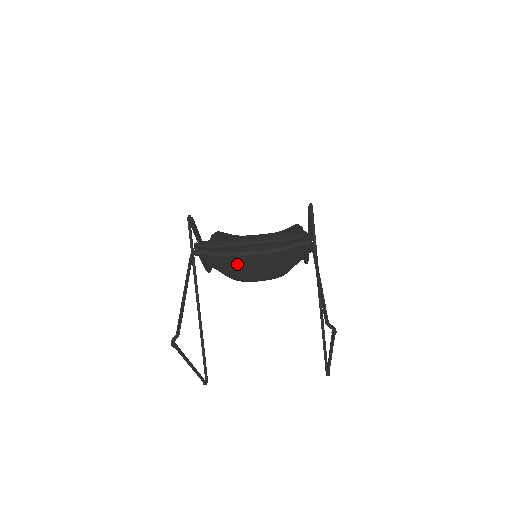
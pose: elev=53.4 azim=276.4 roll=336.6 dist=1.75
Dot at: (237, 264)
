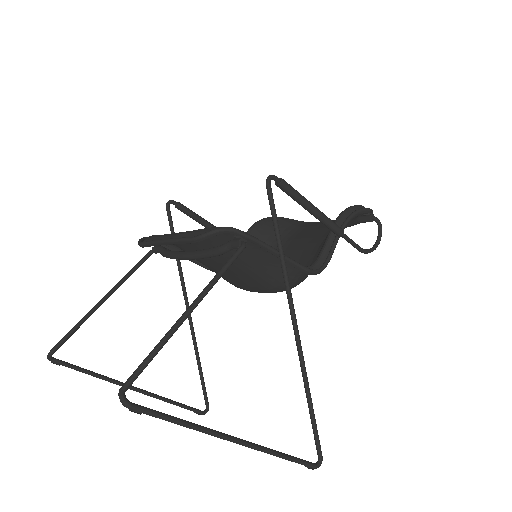
Dot at: (209, 267)
